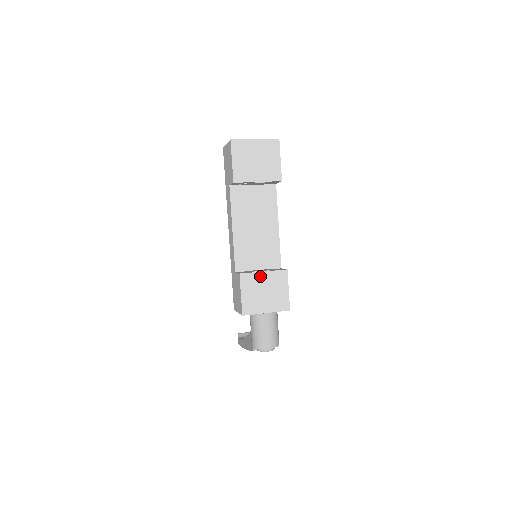
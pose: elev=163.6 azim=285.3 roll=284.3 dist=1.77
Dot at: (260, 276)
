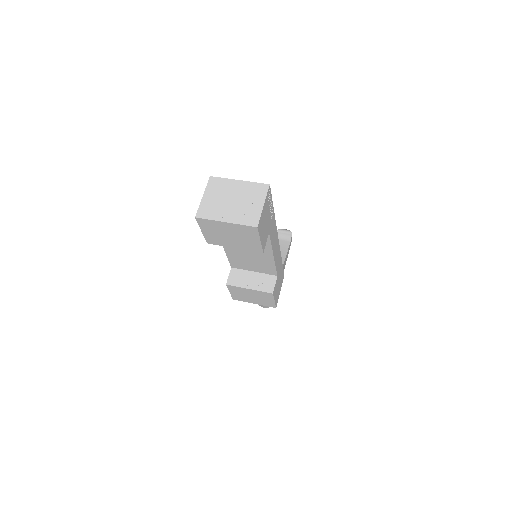
Dot at: (246, 290)
